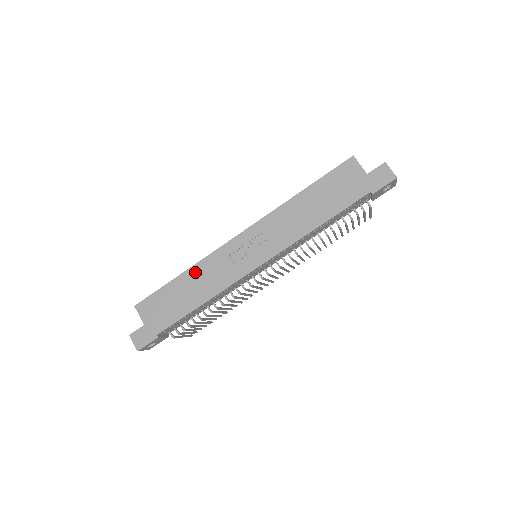
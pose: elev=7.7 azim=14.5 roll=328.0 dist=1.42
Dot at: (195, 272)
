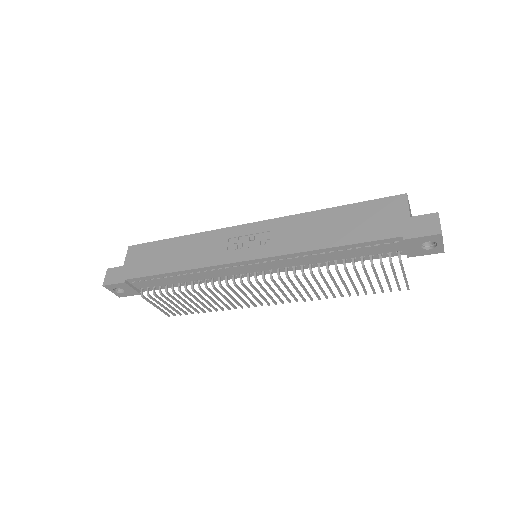
Dot at: (192, 240)
